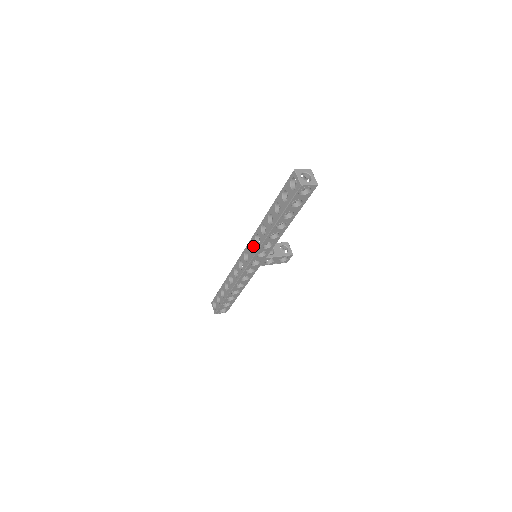
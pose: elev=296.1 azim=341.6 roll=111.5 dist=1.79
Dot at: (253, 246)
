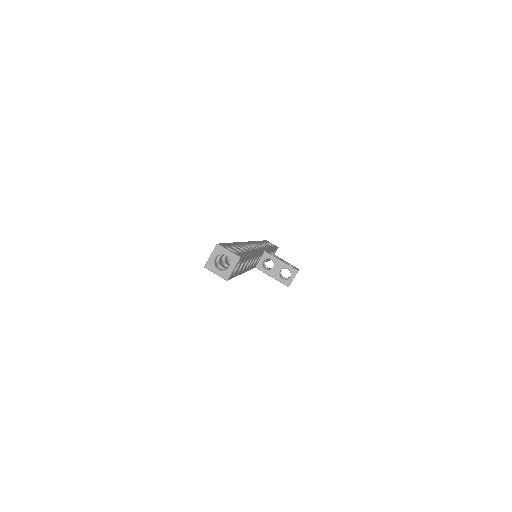
Dot at: occluded
